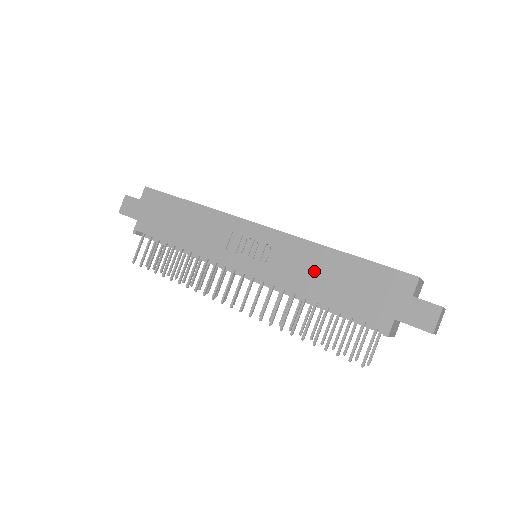
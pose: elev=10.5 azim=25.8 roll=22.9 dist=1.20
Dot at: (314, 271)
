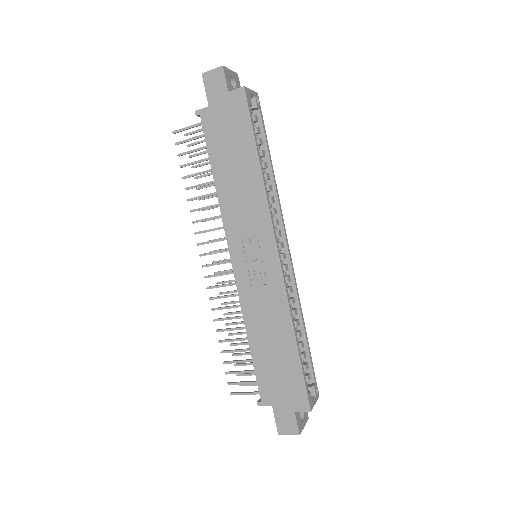
Dot at: (269, 328)
